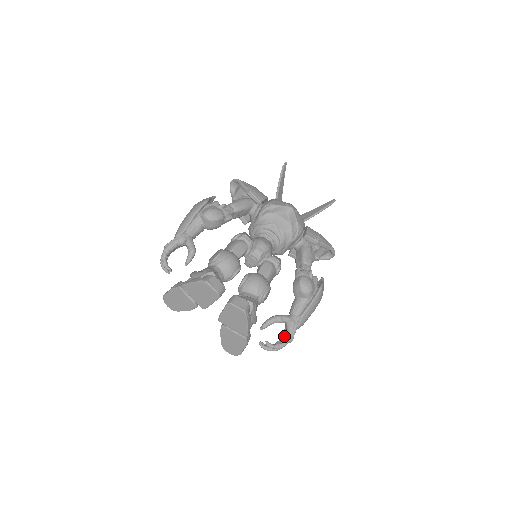
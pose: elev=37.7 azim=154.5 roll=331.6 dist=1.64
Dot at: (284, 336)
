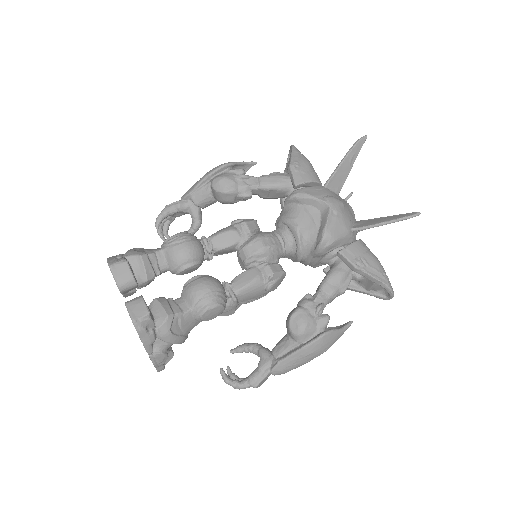
Dot at: occluded
